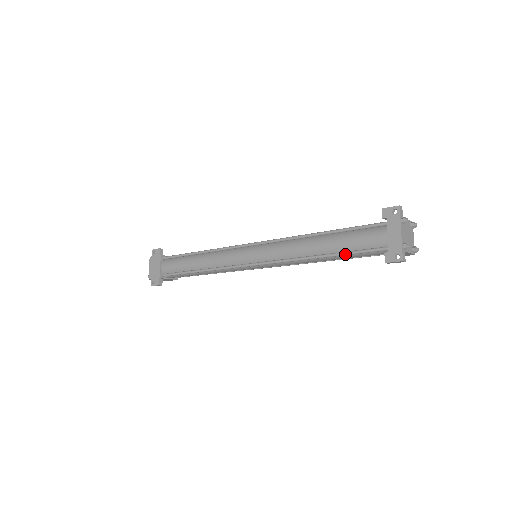
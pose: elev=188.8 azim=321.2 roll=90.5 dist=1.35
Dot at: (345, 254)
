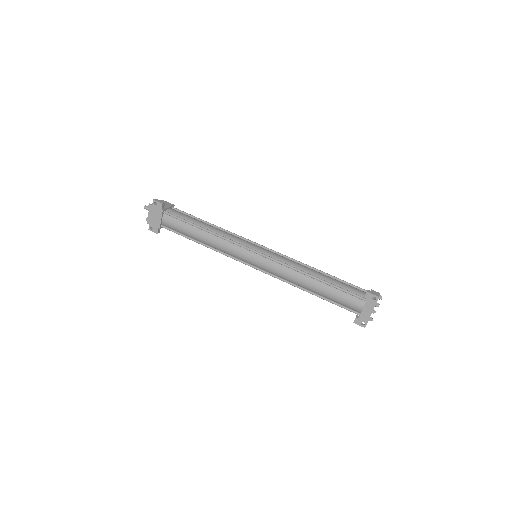
Dot at: occluded
